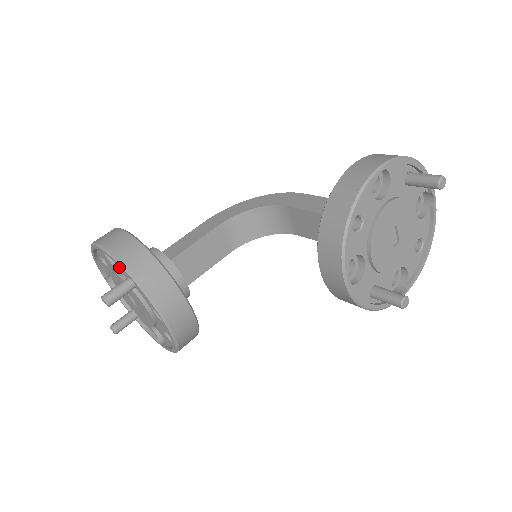
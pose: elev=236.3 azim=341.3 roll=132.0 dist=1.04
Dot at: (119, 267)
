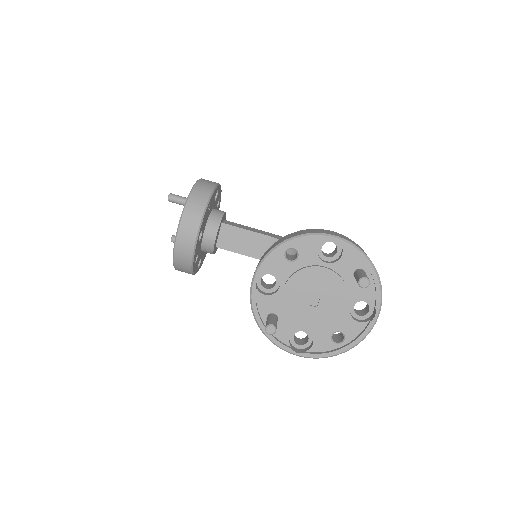
Dot at: occluded
